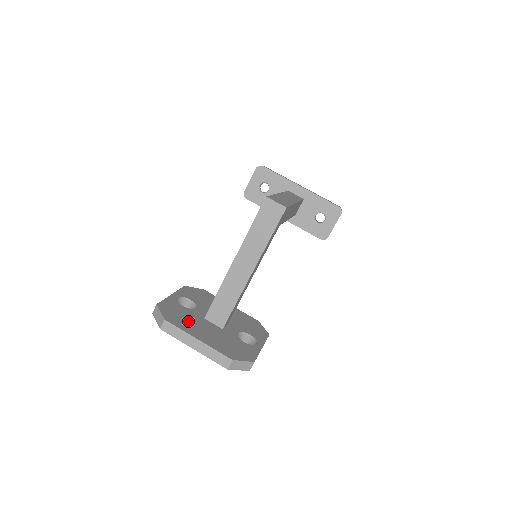
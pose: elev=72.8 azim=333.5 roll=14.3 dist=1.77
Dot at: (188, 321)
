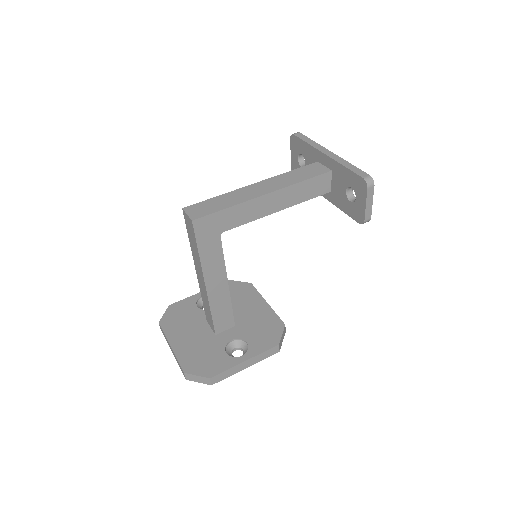
Dot at: (183, 324)
